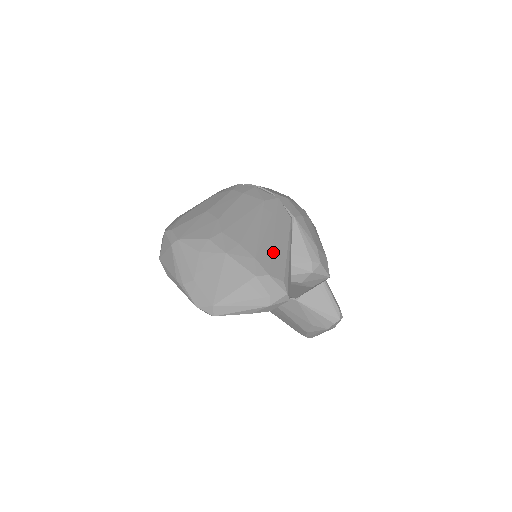
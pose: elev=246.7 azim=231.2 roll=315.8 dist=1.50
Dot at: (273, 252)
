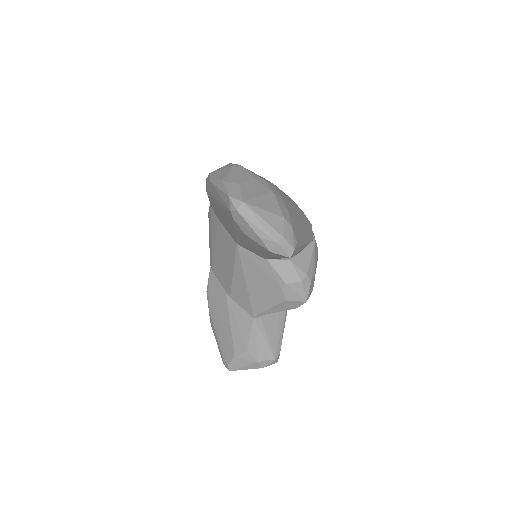
Dot at: (299, 227)
